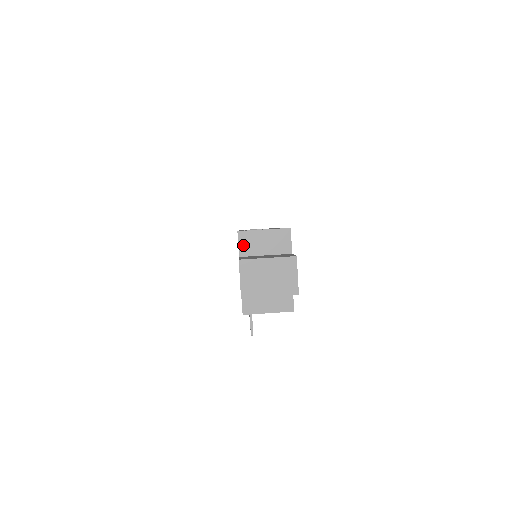
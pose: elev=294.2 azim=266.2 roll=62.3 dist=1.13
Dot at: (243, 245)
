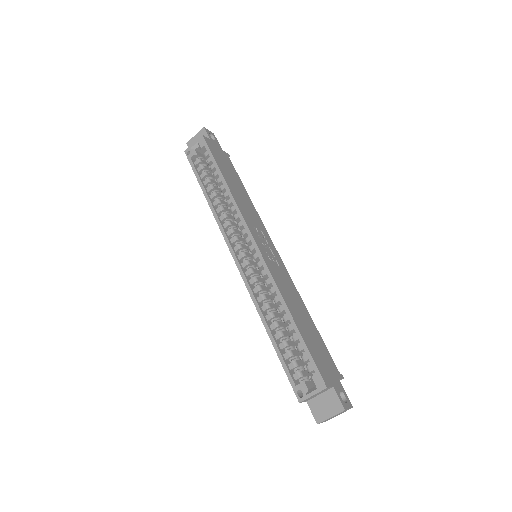
Dot at: (306, 401)
